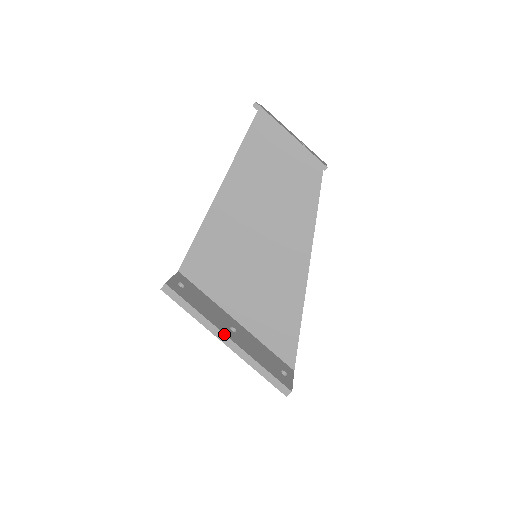
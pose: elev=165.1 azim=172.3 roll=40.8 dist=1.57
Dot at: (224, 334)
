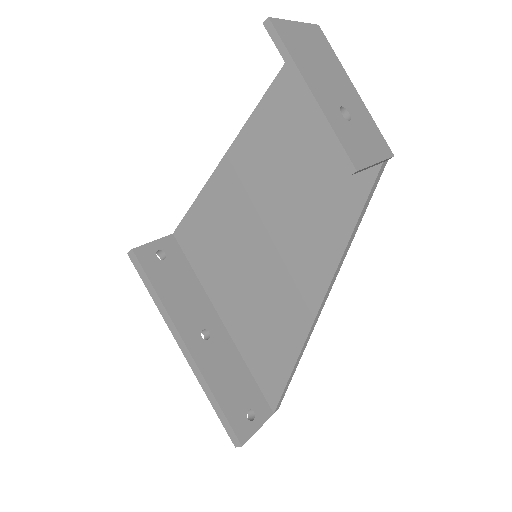
Dot at: (182, 339)
